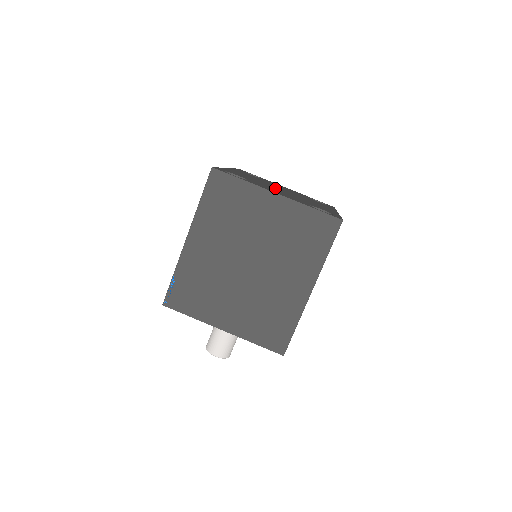
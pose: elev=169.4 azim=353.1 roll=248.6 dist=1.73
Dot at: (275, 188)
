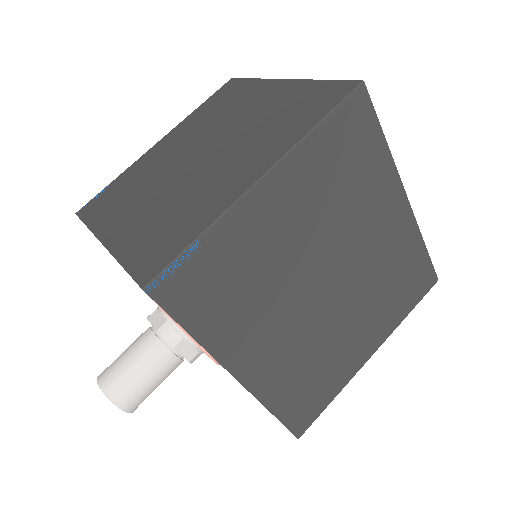
Dot at: occluded
